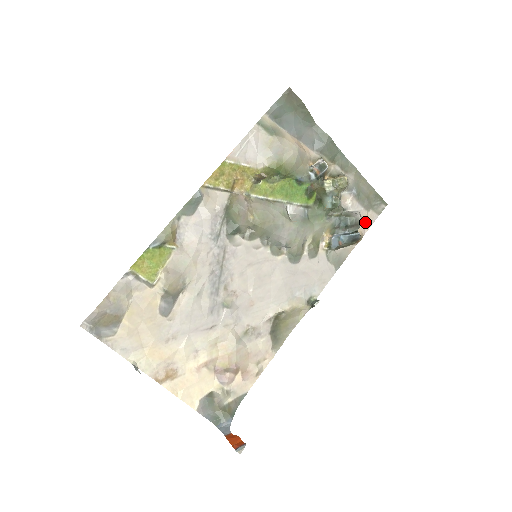
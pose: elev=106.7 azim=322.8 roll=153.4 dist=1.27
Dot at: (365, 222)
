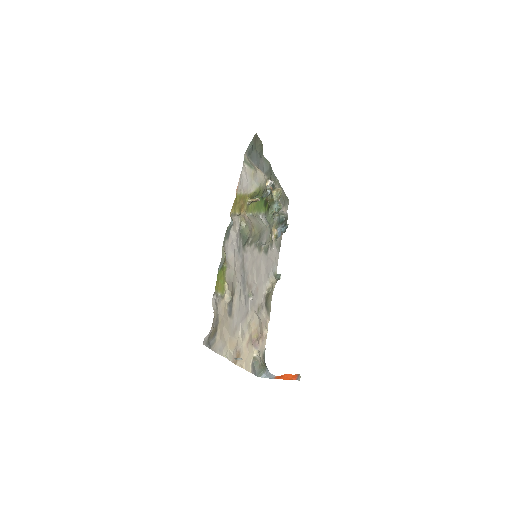
Dot at: occluded
